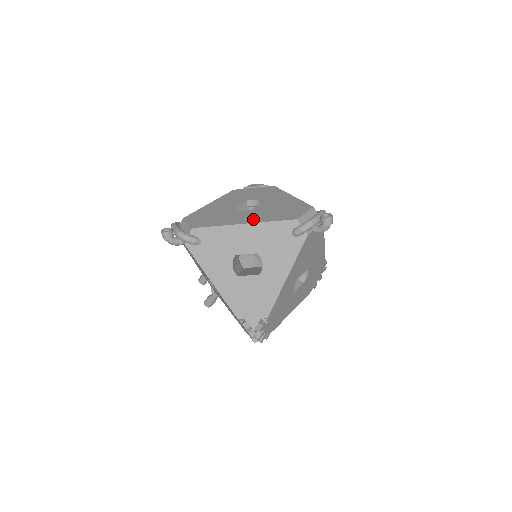
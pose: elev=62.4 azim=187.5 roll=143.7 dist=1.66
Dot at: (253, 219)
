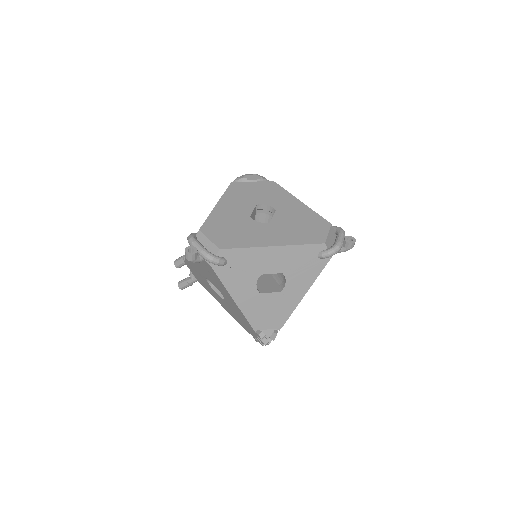
Dot at: (280, 239)
